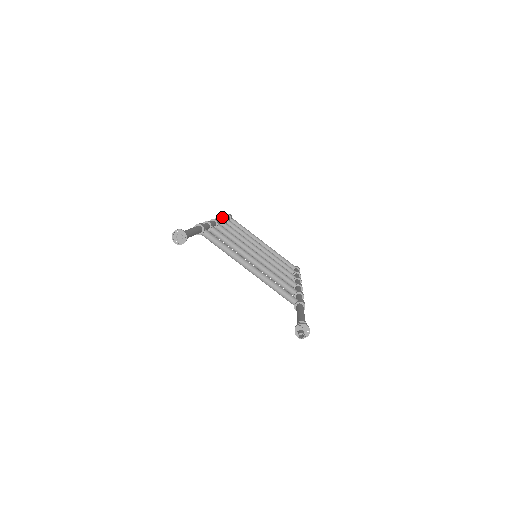
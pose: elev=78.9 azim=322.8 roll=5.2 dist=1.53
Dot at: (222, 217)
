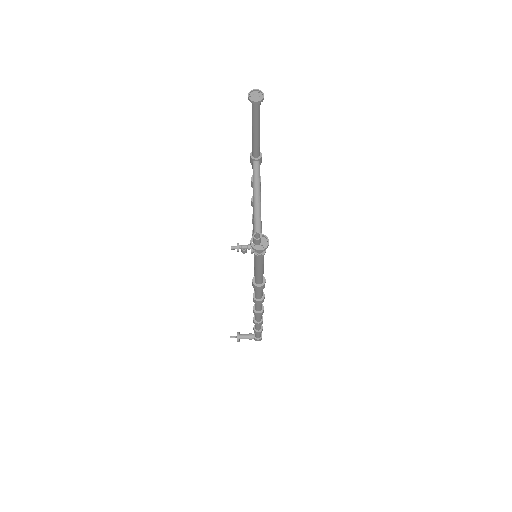
Dot at: occluded
